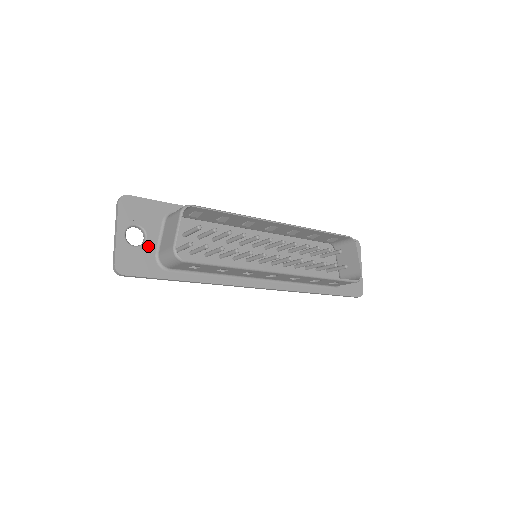
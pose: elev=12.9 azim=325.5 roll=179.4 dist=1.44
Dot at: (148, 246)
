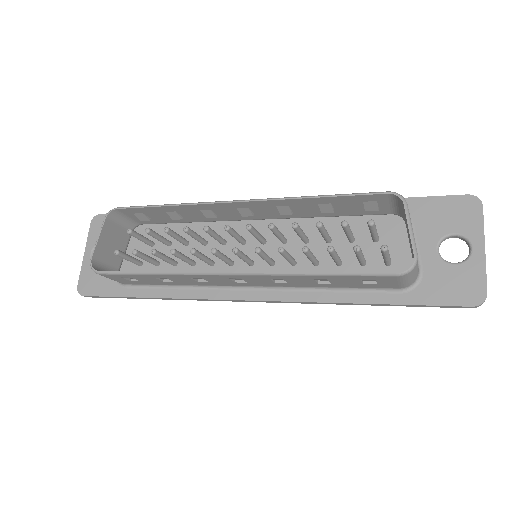
Dot at: occluded
